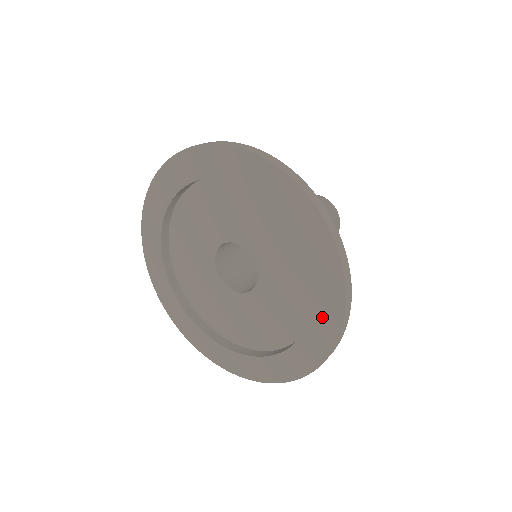
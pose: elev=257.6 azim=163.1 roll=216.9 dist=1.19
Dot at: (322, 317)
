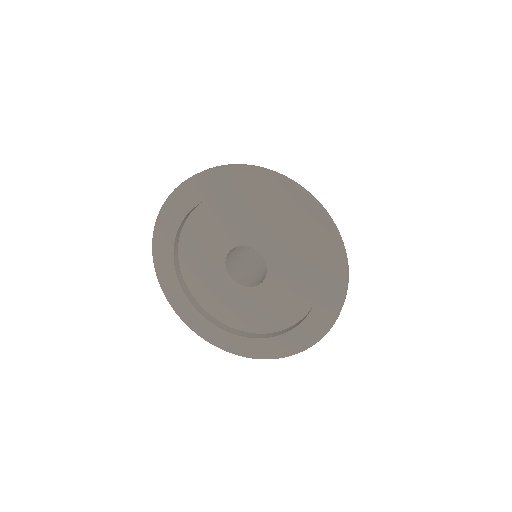
Dot at: (268, 346)
